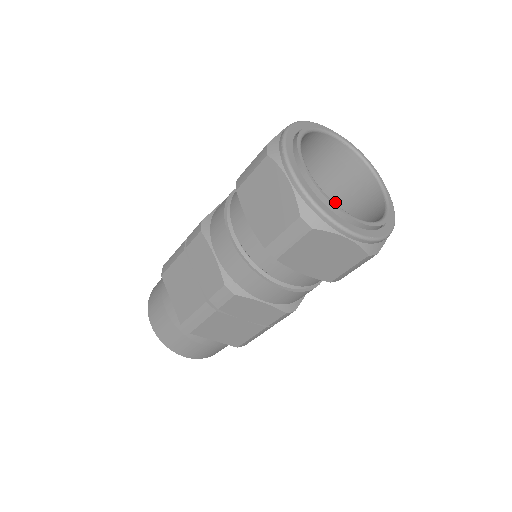
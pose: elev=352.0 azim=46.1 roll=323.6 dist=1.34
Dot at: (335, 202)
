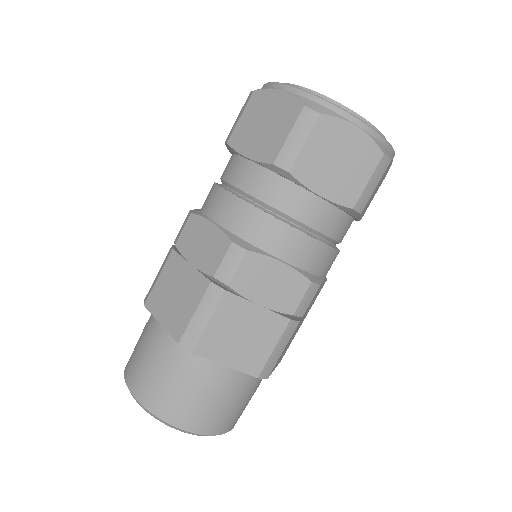
Dot at: occluded
